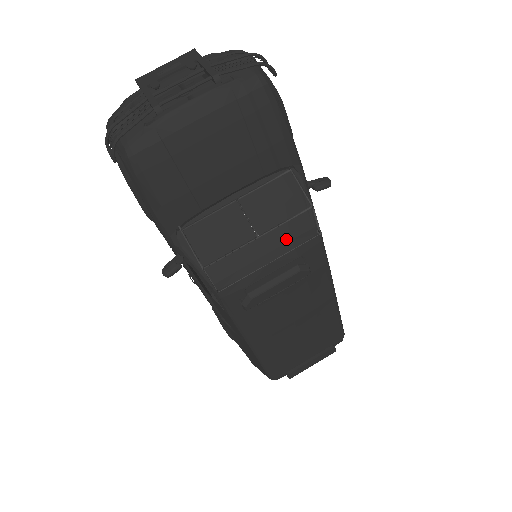
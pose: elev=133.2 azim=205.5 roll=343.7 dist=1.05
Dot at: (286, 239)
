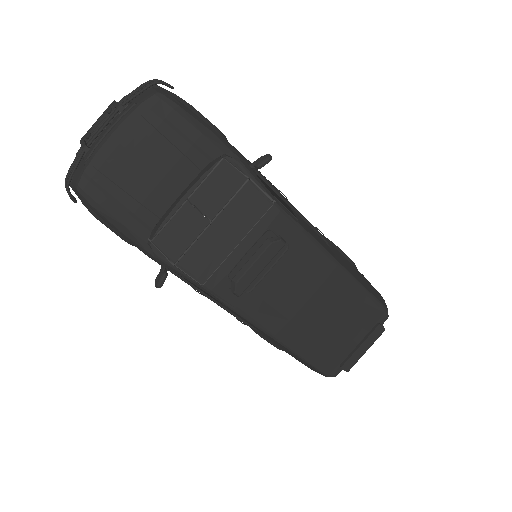
Dot at: (244, 218)
